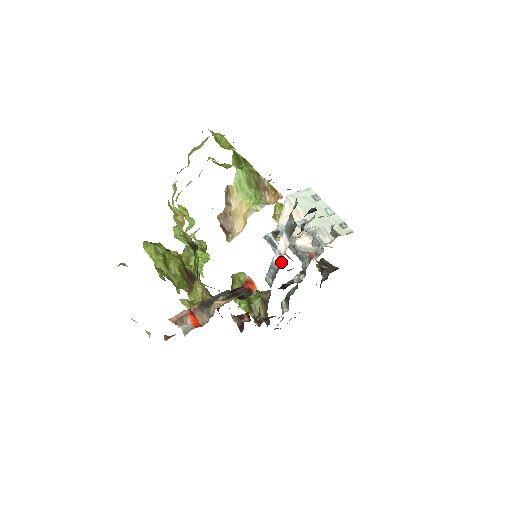
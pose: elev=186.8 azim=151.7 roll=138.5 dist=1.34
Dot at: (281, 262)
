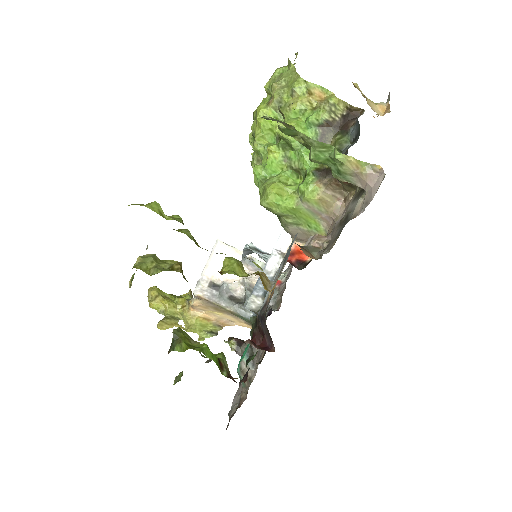
Dot at: occluded
